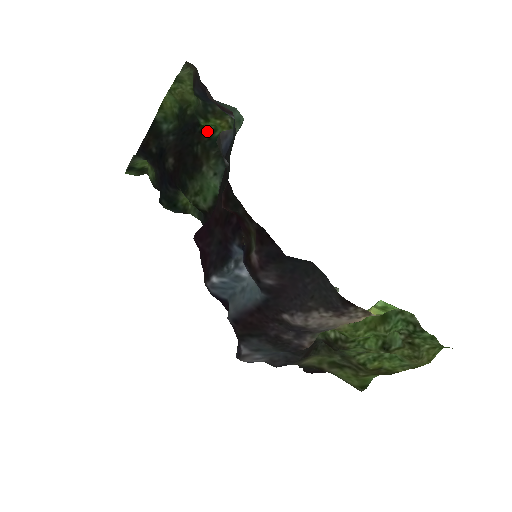
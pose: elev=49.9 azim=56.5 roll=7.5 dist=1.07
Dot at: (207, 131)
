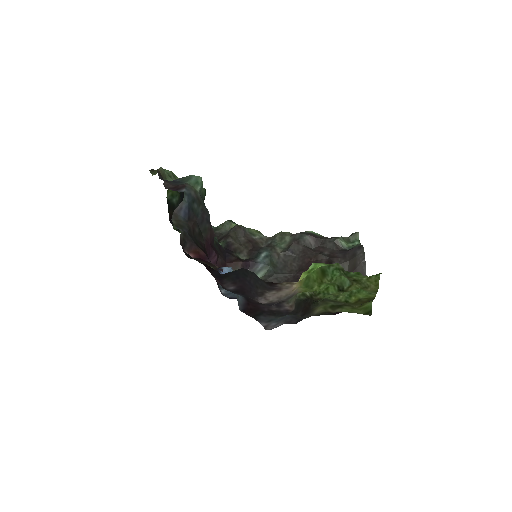
Dot at: occluded
